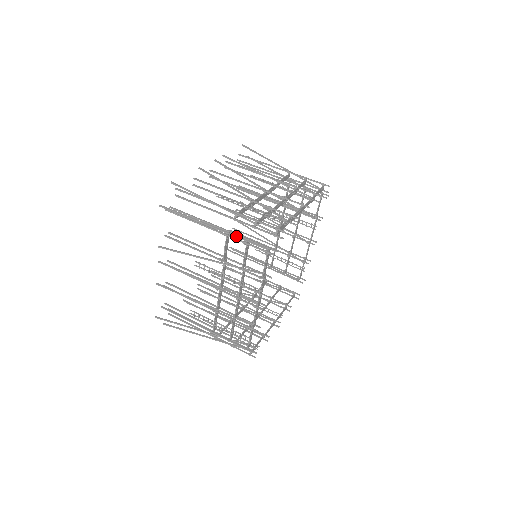
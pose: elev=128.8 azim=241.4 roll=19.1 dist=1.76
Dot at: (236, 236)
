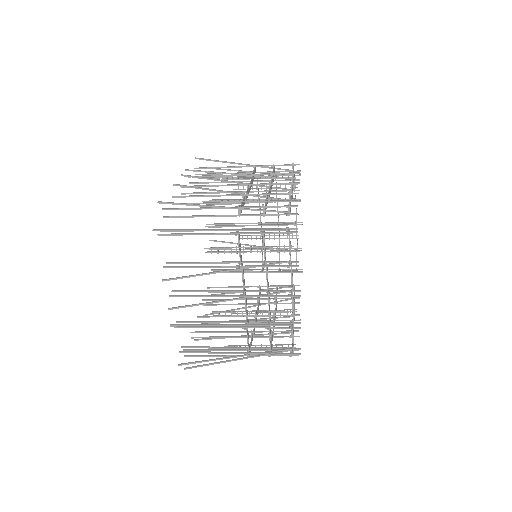
Dot at: (264, 166)
